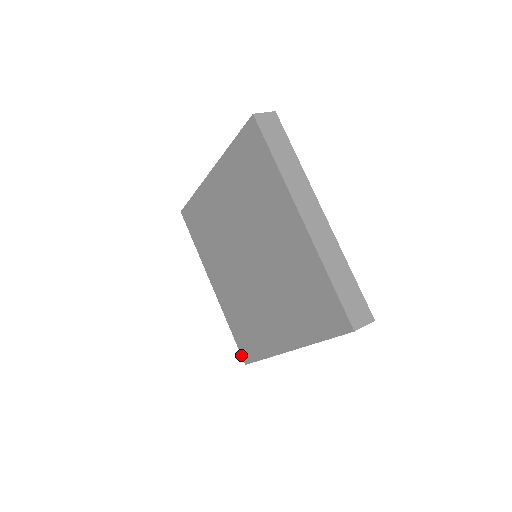
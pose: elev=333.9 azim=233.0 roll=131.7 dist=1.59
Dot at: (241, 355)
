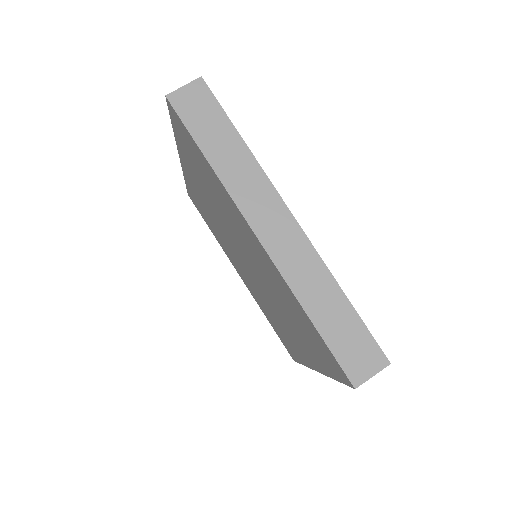
Dot at: (287, 350)
